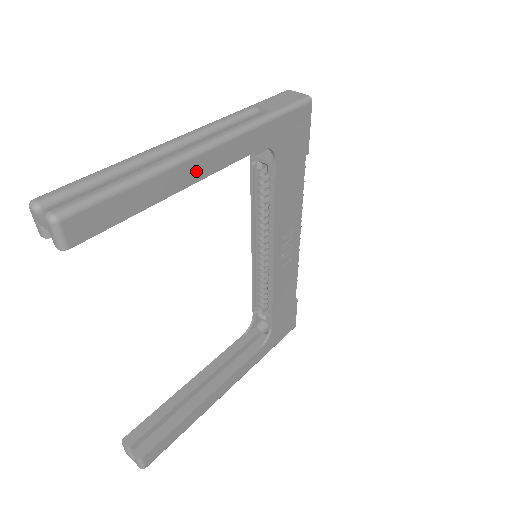
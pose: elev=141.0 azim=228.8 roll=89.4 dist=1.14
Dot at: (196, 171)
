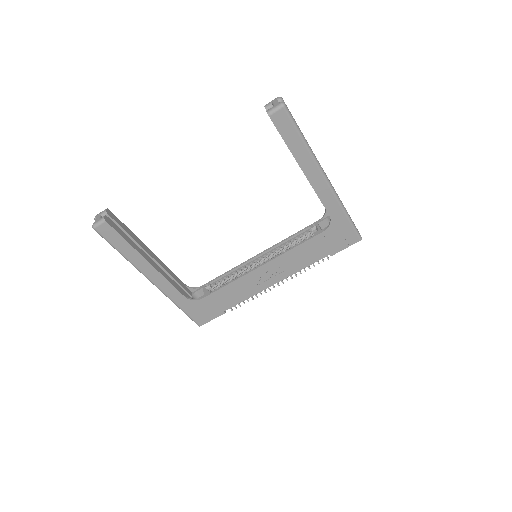
Dot at: (313, 176)
